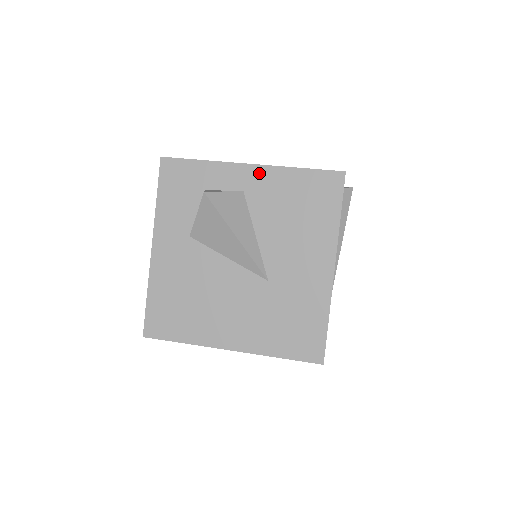
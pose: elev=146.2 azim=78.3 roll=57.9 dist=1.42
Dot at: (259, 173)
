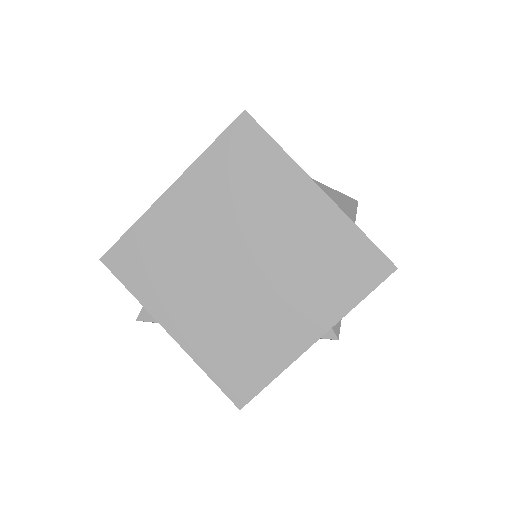
Dot at: occluded
